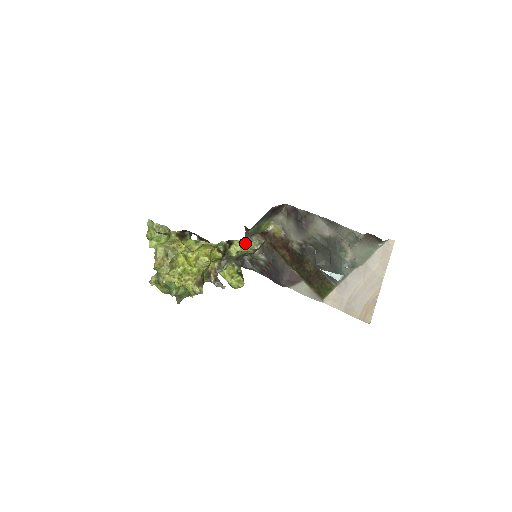
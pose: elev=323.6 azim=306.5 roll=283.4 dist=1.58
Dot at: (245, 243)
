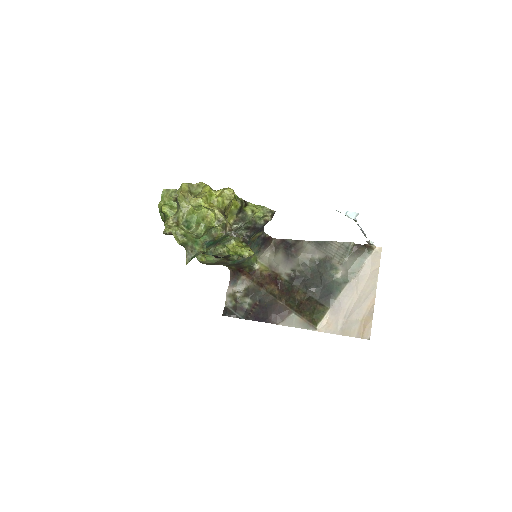
Dot at: (258, 207)
